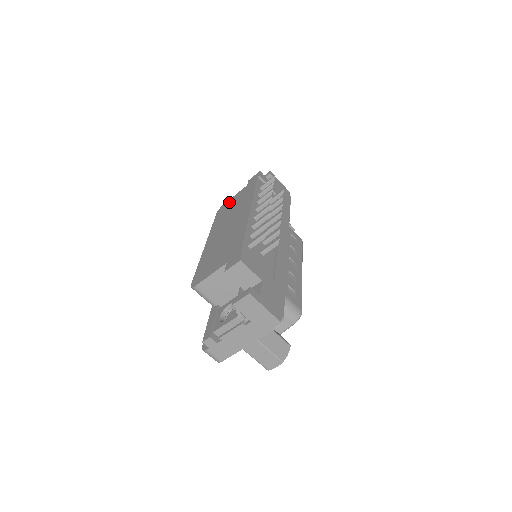
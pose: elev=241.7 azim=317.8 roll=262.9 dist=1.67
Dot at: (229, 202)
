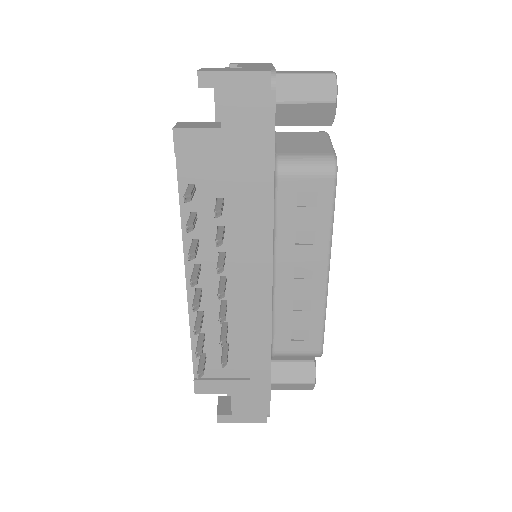
Dot at: occluded
